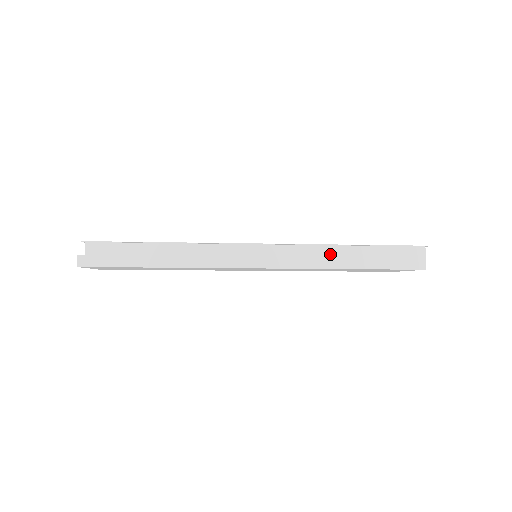
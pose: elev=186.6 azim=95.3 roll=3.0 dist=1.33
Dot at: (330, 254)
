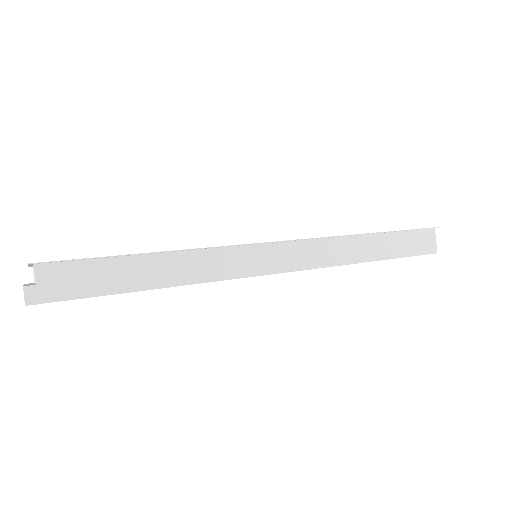
Dot at: (353, 246)
